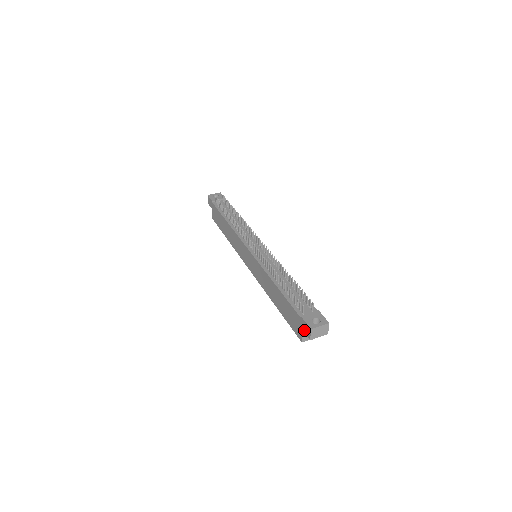
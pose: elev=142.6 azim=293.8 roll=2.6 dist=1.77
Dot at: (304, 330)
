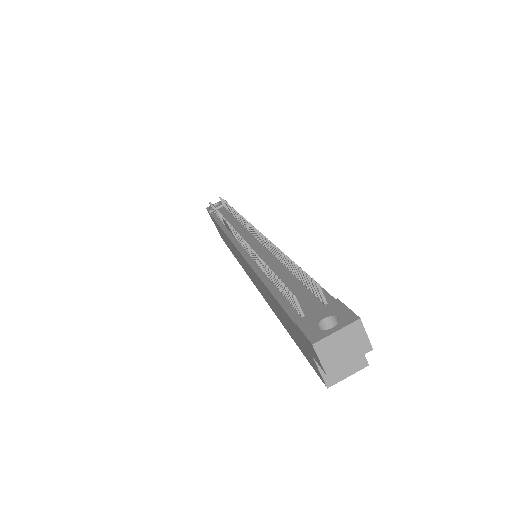
Dot at: (311, 354)
